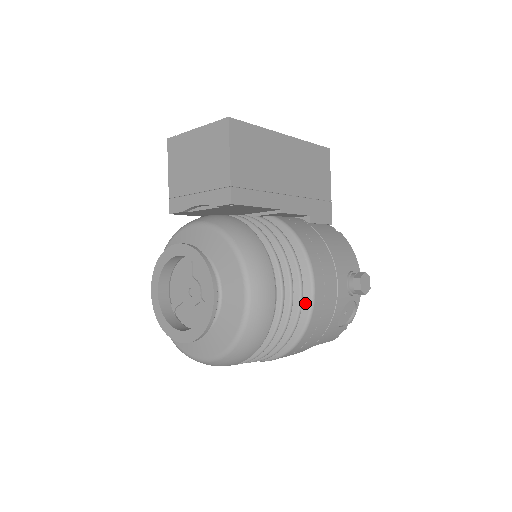
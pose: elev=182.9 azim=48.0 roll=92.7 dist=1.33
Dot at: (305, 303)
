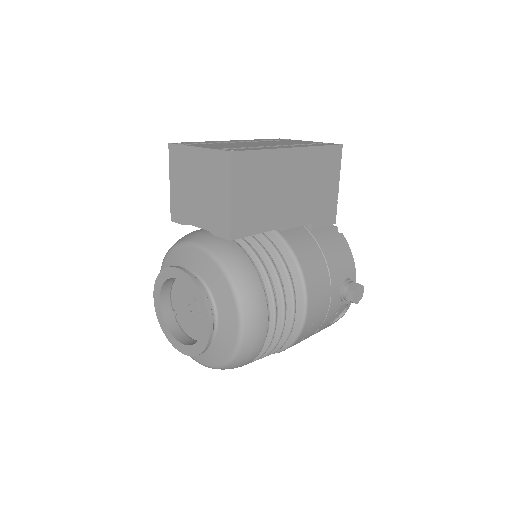
Dot at: (297, 321)
